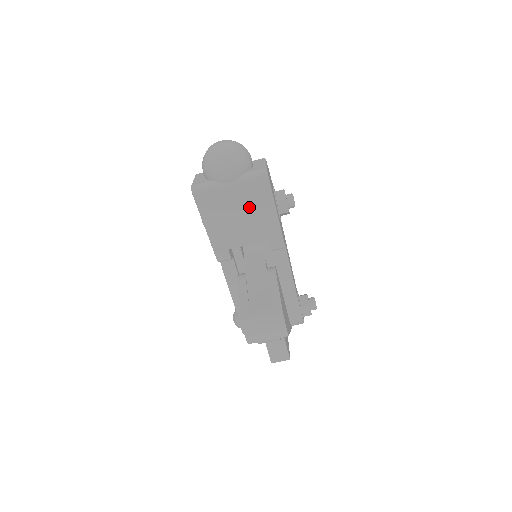
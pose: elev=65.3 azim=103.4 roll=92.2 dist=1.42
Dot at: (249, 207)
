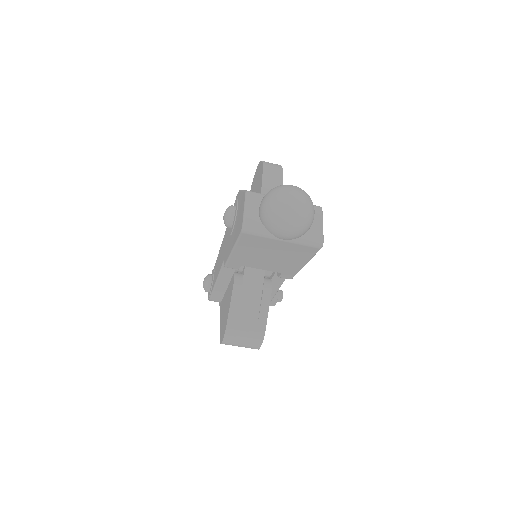
Dot at: (285, 255)
